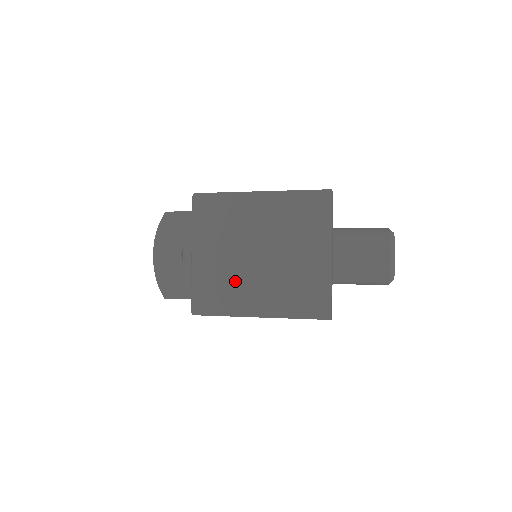
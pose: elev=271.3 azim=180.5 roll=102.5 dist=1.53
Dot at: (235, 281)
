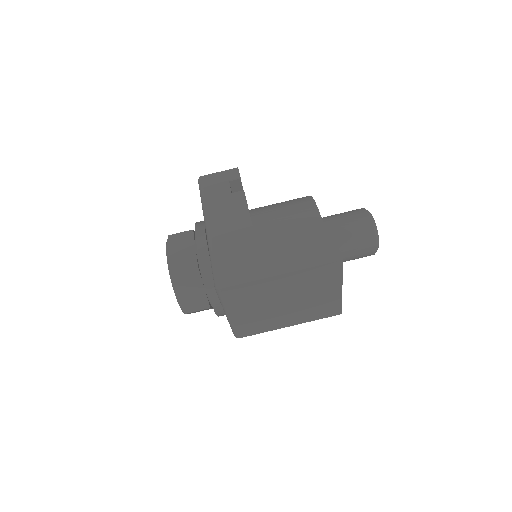
Dot at: (268, 318)
